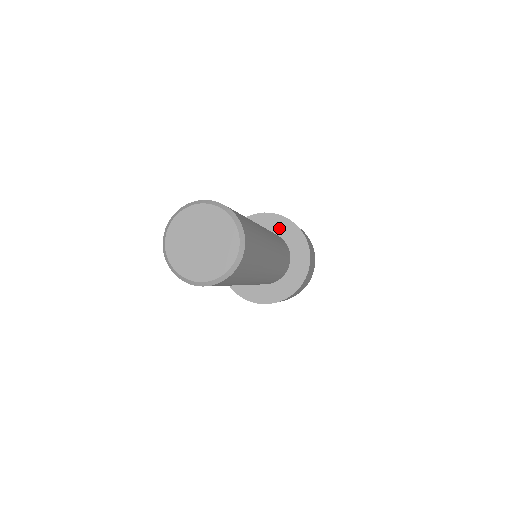
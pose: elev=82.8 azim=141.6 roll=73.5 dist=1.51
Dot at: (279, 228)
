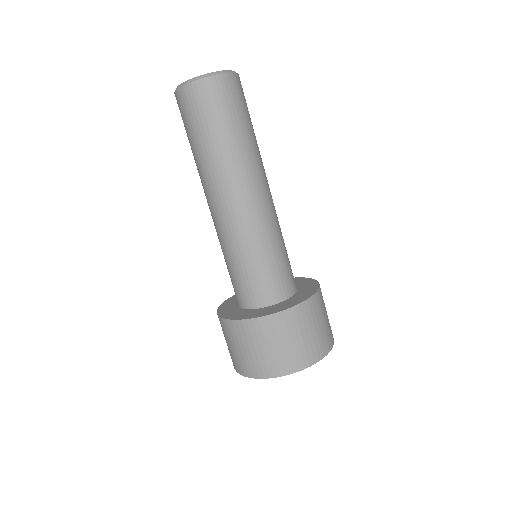
Dot at: occluded
